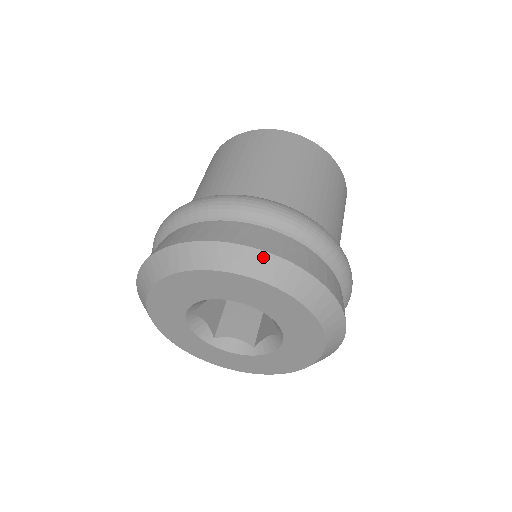
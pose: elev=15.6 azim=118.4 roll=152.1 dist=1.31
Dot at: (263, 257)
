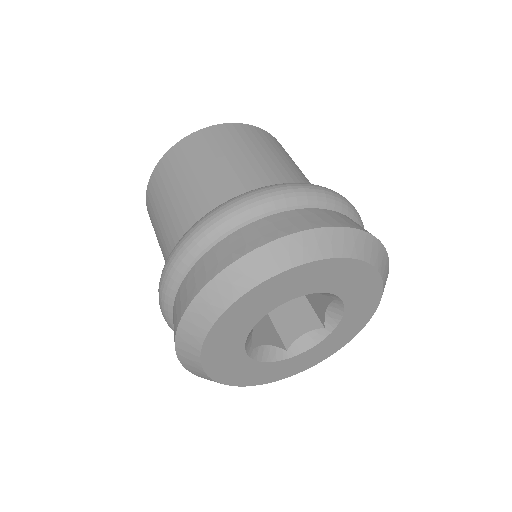
Dot at: (373, 242)
